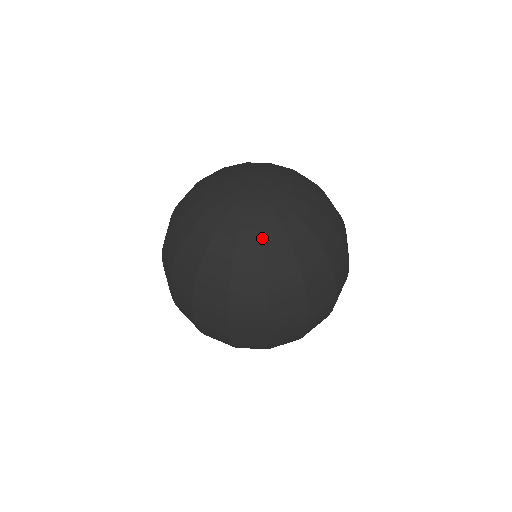
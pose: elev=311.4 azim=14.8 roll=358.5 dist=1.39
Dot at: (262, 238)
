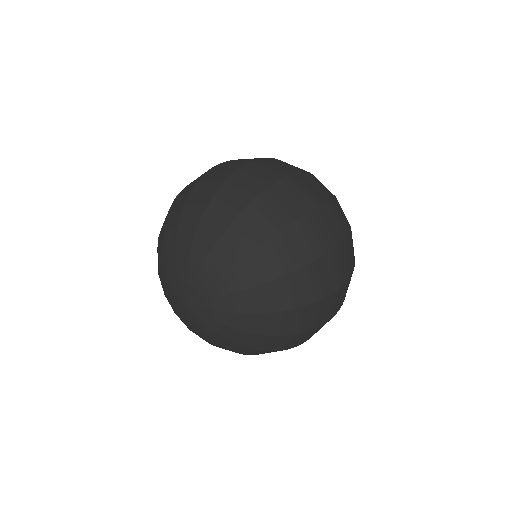
Dot at: (235, 343)
